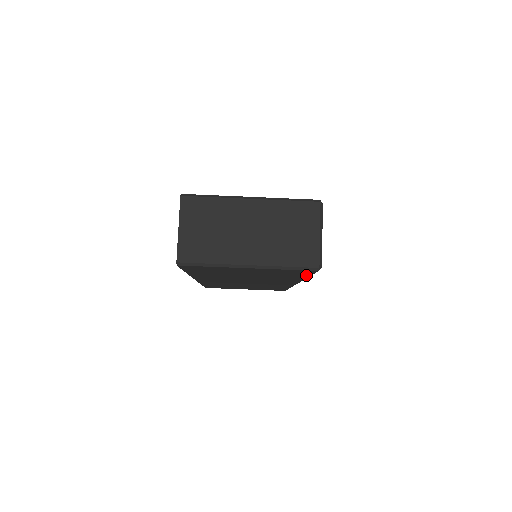
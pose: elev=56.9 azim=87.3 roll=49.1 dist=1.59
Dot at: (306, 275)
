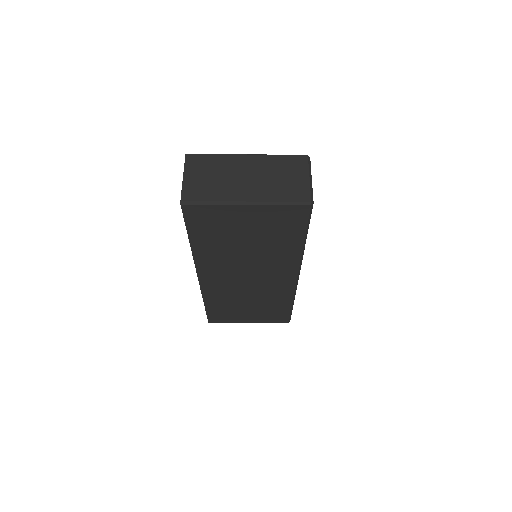
Dot at: (301, 231)
